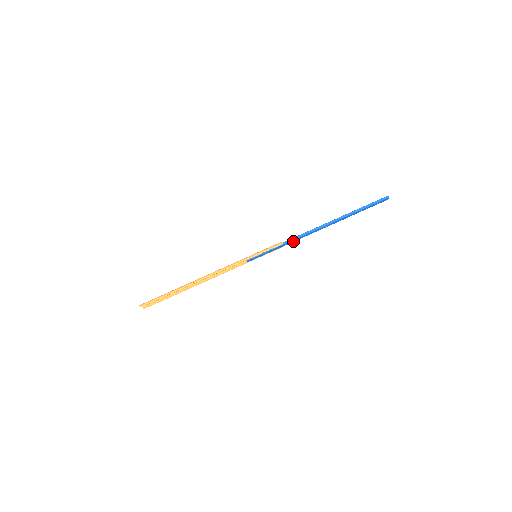
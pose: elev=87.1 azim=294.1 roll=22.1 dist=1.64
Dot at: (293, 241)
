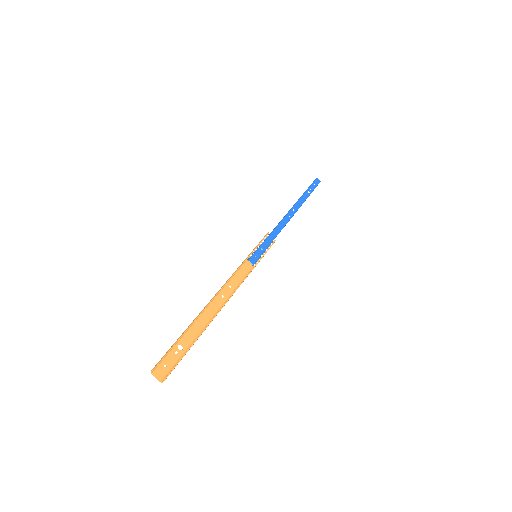
Dot at: (279, 231)
